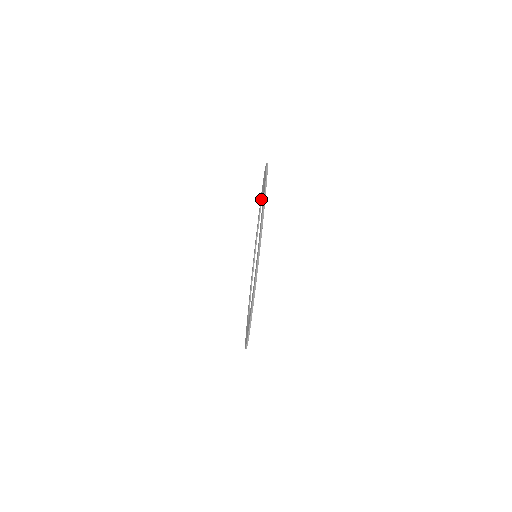
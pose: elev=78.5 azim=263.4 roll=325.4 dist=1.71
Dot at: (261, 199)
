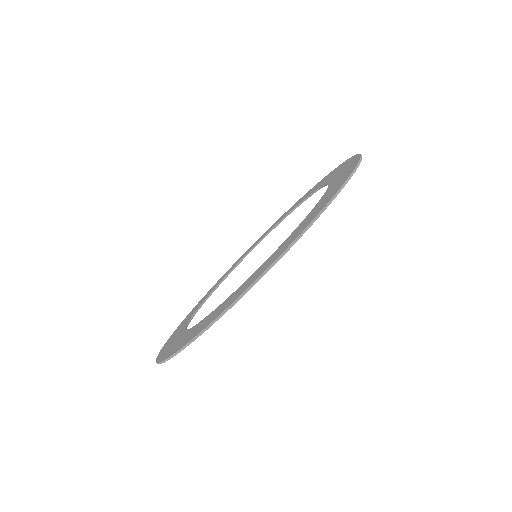
Dot at: (287, 214)
